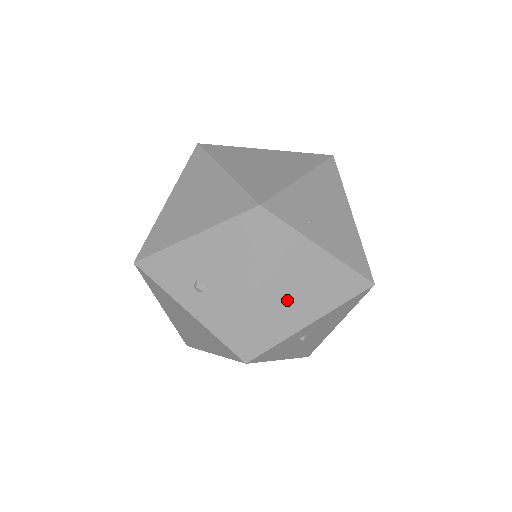
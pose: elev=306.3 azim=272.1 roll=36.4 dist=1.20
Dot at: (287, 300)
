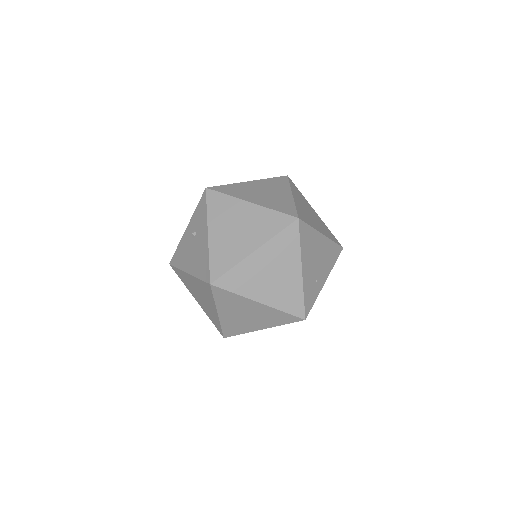
Dot at: occluded
